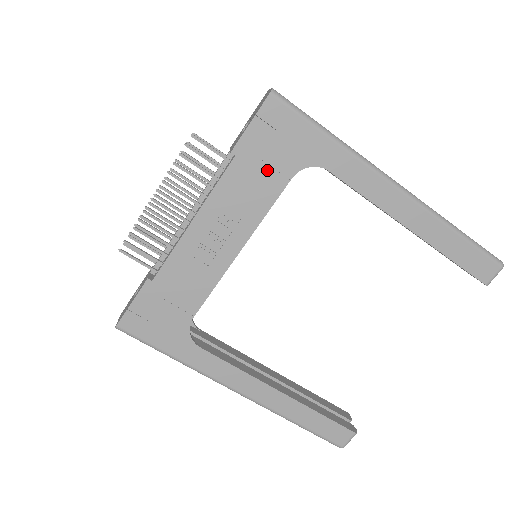
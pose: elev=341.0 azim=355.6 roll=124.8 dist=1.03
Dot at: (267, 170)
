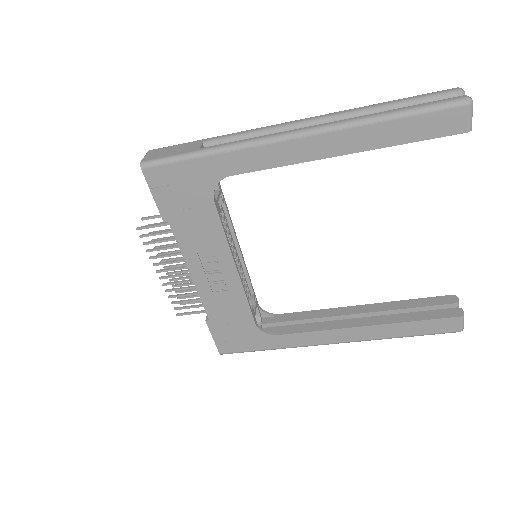
Dot at: (194, 212)
